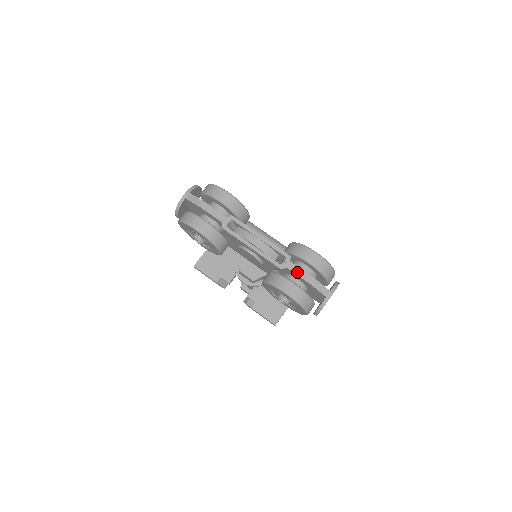
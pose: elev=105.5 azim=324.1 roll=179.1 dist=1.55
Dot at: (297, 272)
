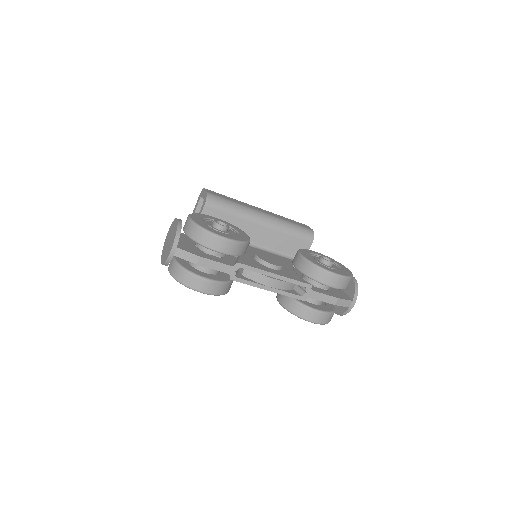
Dot at: (320, 298)
